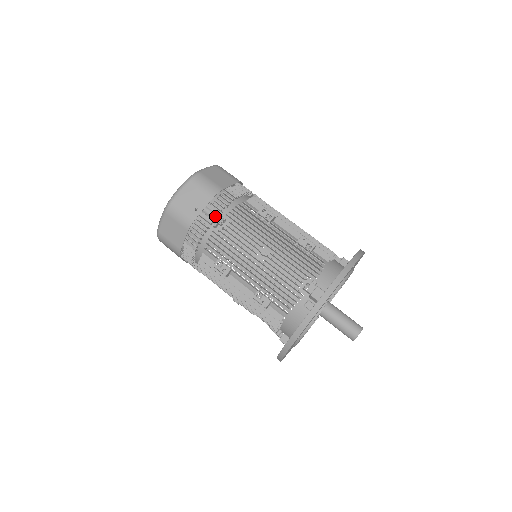
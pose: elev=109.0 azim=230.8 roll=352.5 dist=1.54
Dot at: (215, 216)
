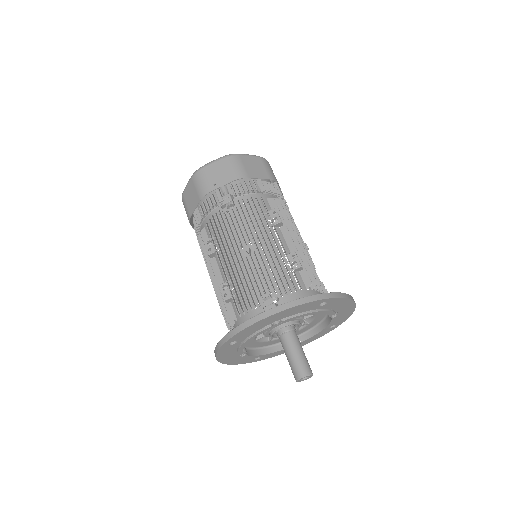
Dot at: (226, 197)
